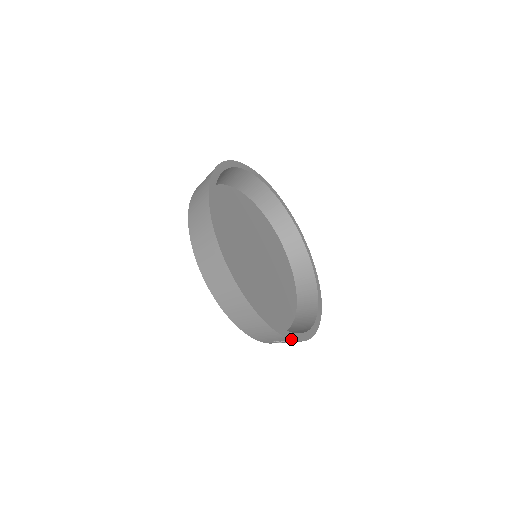
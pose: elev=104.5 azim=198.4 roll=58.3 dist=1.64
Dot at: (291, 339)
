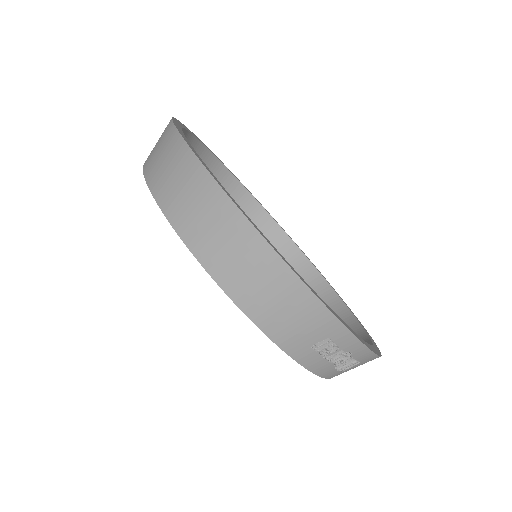
Dot at: (345, 326)
